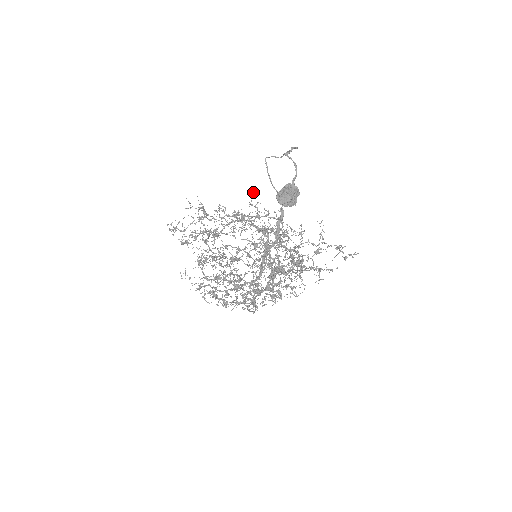
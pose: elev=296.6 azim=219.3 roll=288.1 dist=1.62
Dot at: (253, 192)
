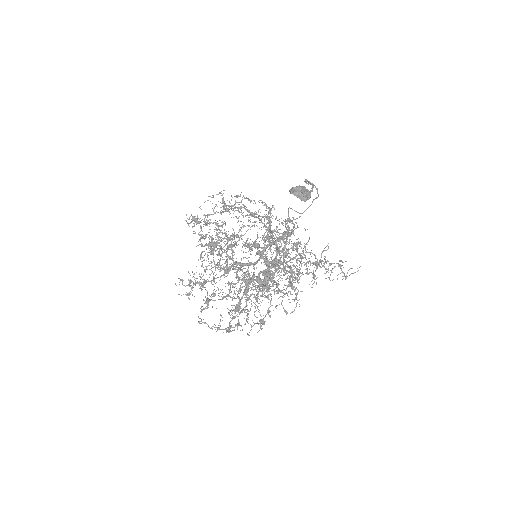
Dot at: occluded
